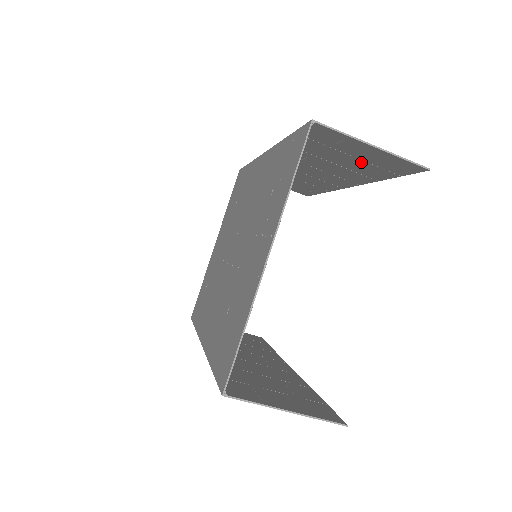
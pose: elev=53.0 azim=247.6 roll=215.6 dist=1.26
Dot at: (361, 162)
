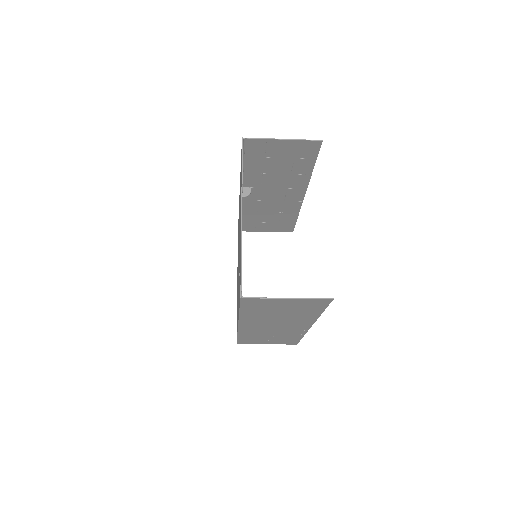
Dot at: (289, 161)
